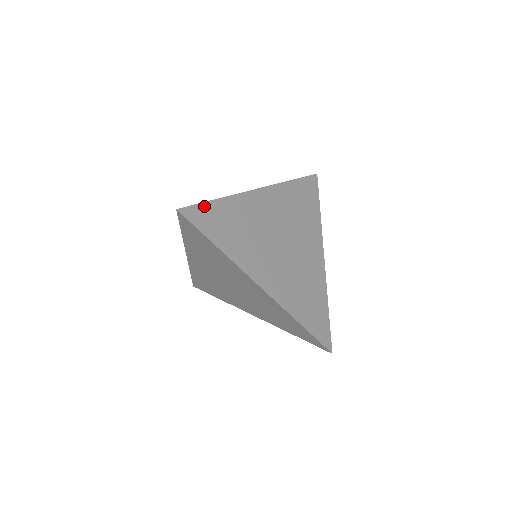
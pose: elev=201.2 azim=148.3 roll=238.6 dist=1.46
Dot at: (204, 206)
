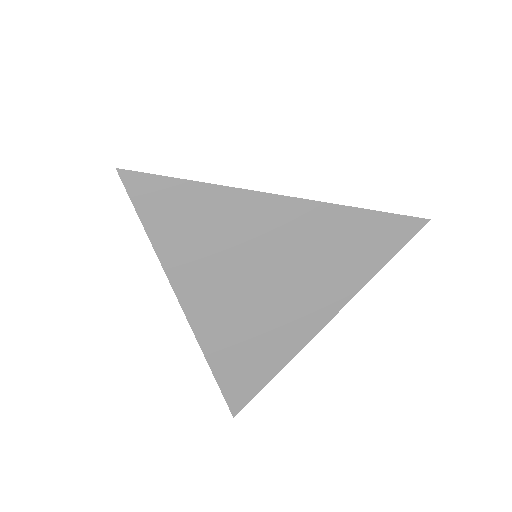
Dot at: (167, 182)
